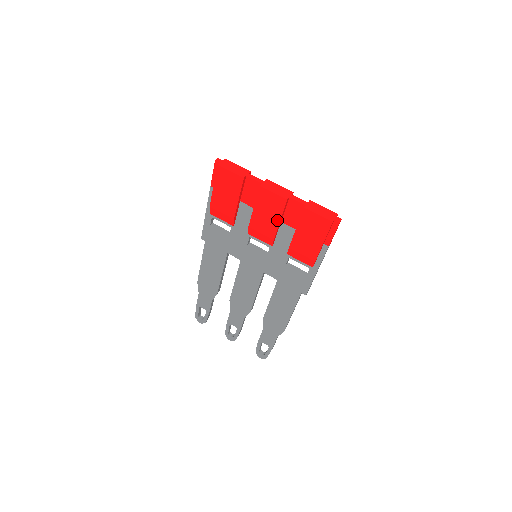
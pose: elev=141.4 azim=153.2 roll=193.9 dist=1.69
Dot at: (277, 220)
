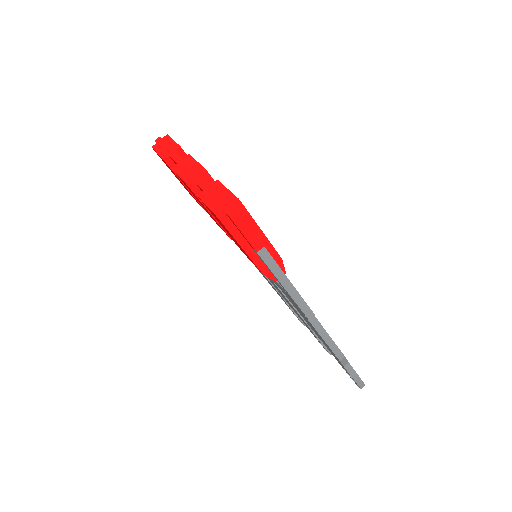
Dot at: (209, 213)
